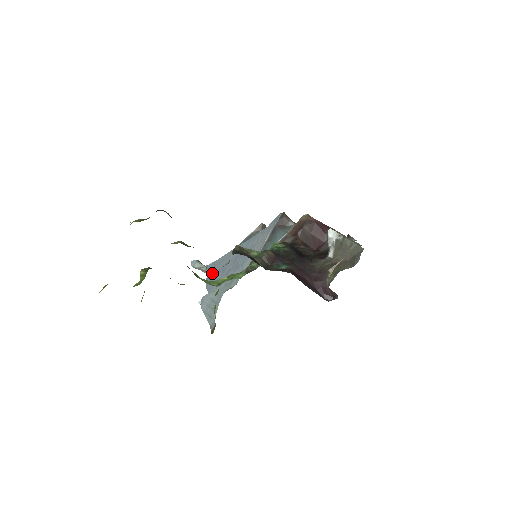
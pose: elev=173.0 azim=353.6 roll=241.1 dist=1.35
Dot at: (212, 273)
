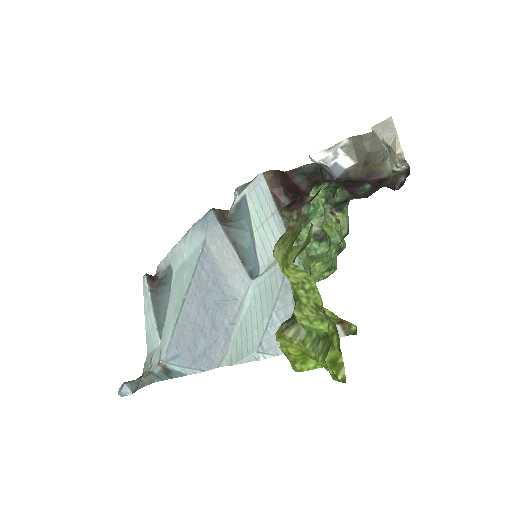
Dot at: (186, 354)
